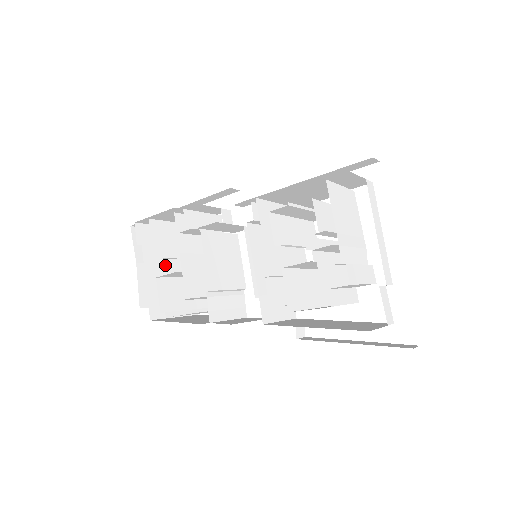
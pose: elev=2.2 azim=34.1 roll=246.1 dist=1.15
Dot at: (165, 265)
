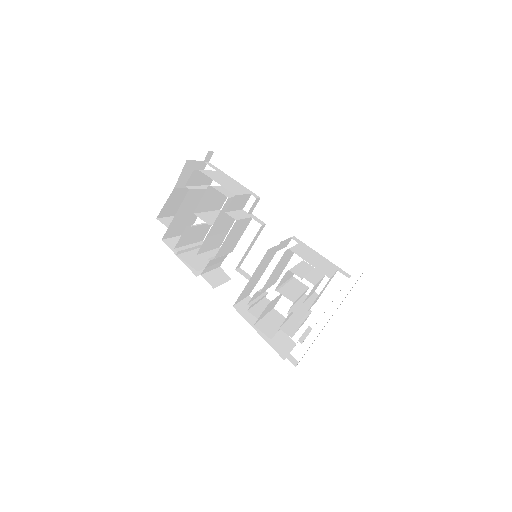
Dot at: (192, 202)
